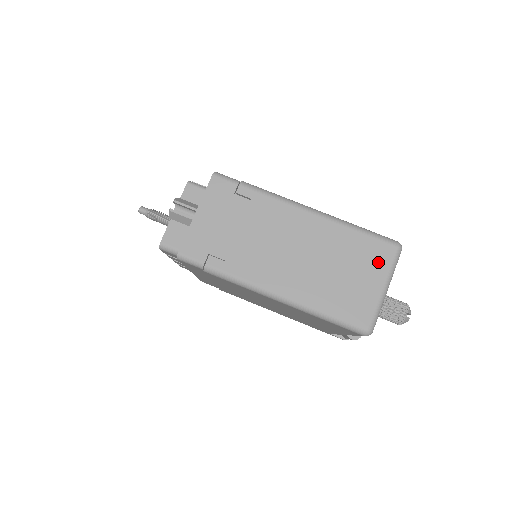
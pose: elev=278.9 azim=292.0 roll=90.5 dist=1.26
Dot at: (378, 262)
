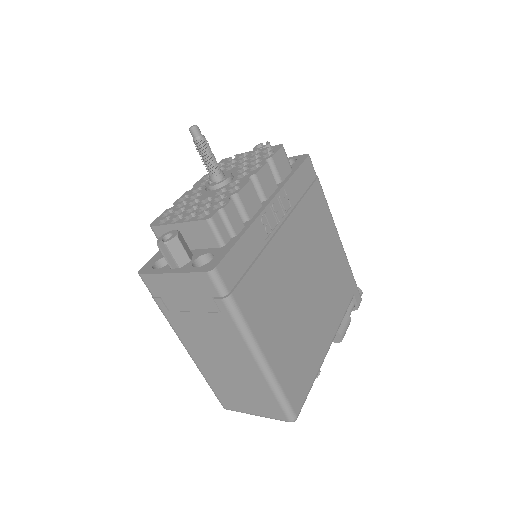
Dot at: (267, 410)
